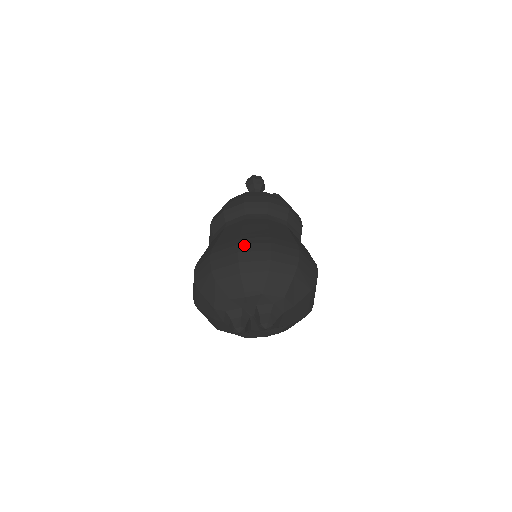
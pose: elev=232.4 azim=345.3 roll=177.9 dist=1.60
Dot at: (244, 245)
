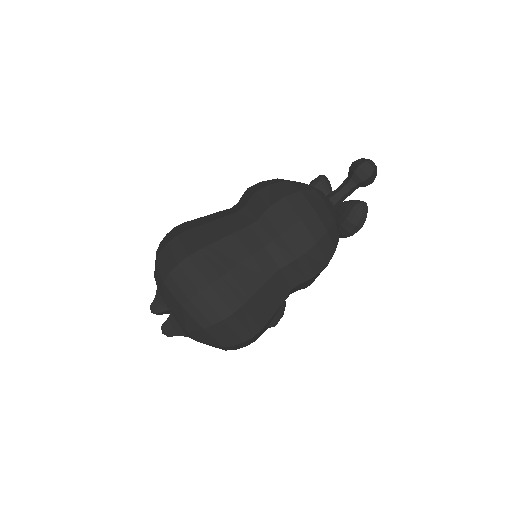
Dot at: (190, 263)
